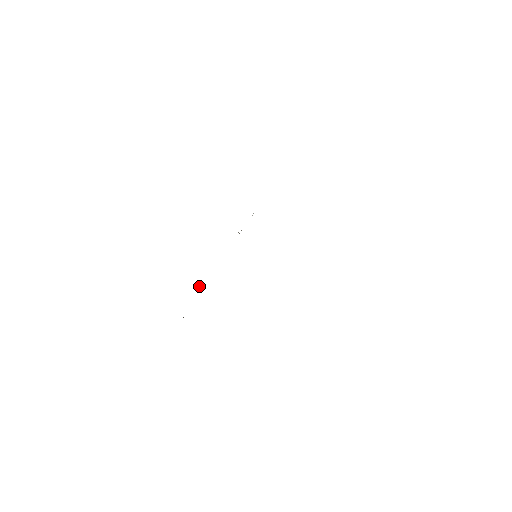
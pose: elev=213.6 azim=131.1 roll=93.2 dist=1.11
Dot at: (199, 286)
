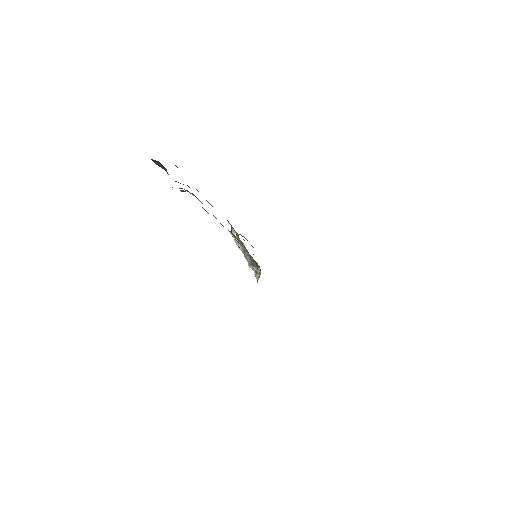
Dot at: (249, 261)
